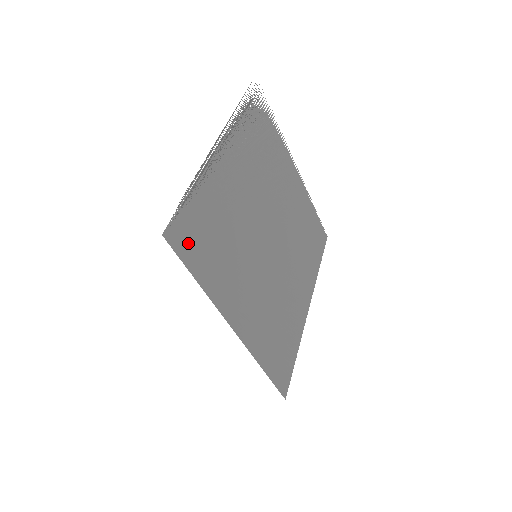
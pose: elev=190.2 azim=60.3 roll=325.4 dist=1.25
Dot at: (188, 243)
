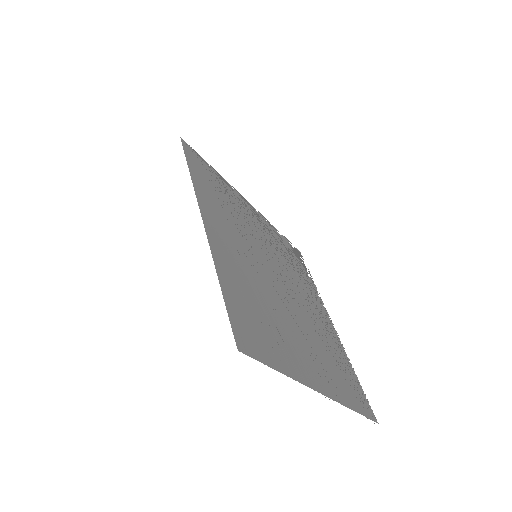
Dot at: (196, 162)
